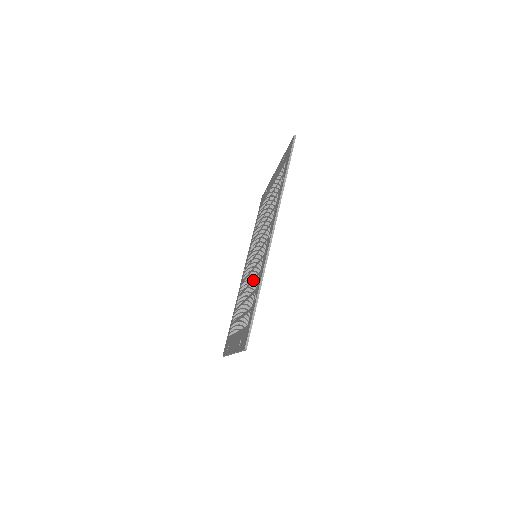
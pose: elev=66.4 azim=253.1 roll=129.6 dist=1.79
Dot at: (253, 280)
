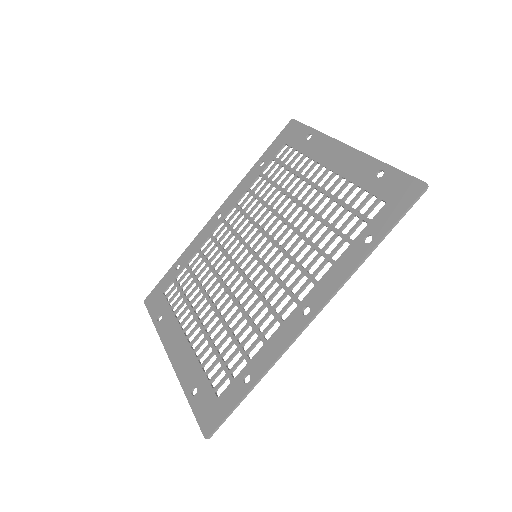
Dot at: (244, 316)
